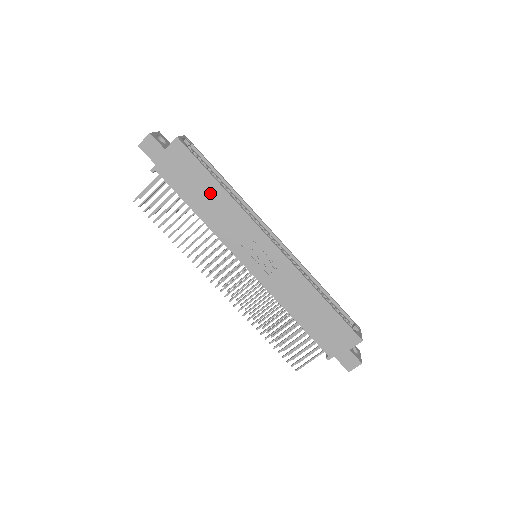
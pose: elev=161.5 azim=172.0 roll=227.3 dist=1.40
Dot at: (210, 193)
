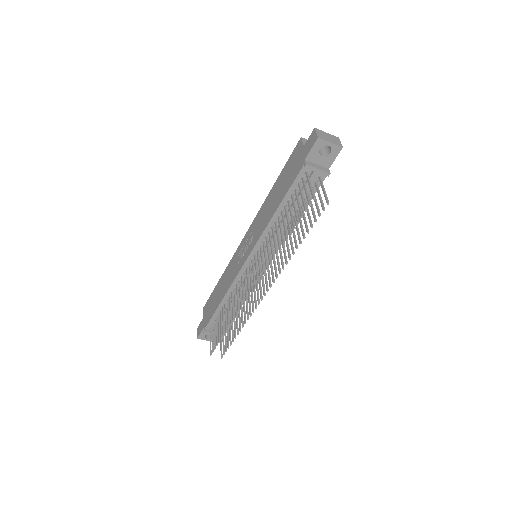
Dot at: (219, 289)
